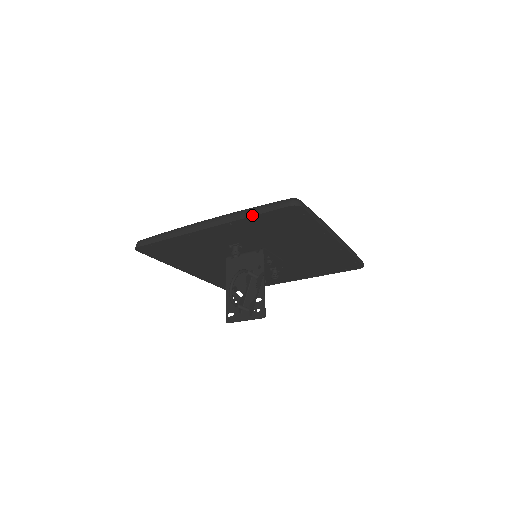
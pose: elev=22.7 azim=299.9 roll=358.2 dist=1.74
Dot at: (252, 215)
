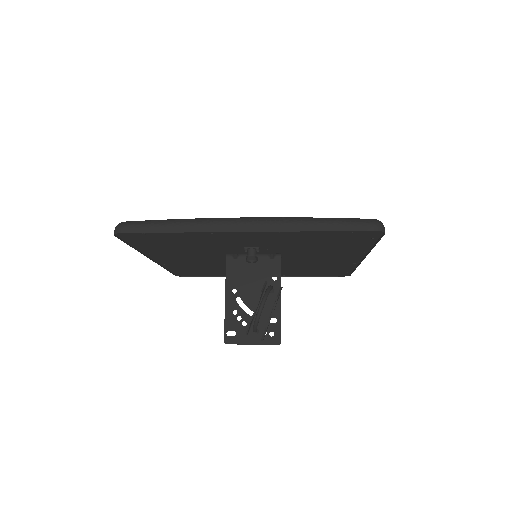
Dot at: (320, 230)
